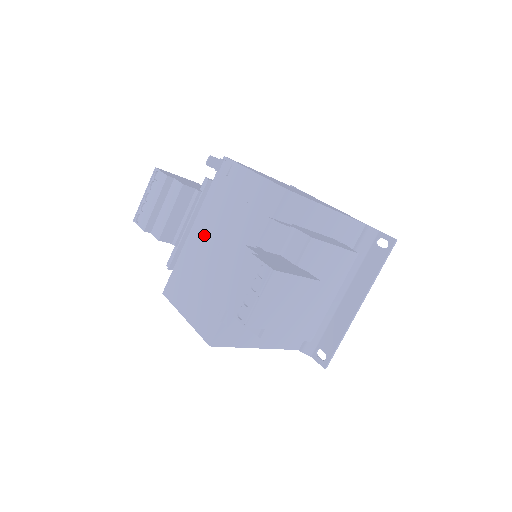
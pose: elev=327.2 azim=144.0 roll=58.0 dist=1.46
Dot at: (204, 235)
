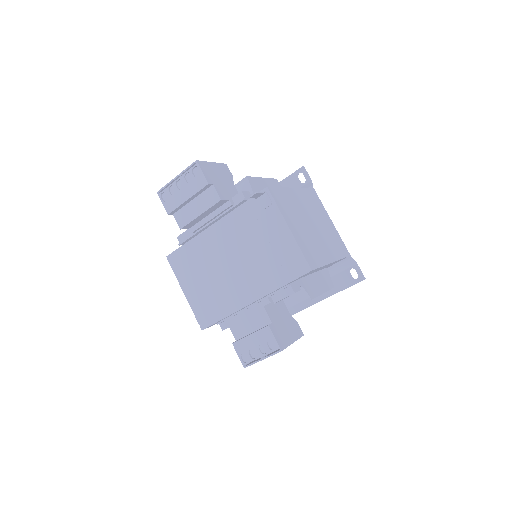
Dot at: (223, 242)
